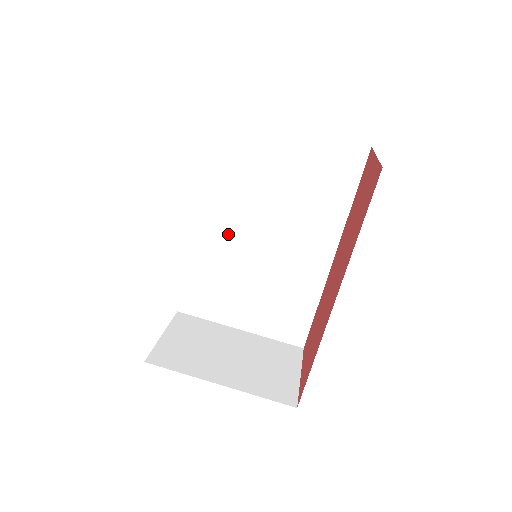
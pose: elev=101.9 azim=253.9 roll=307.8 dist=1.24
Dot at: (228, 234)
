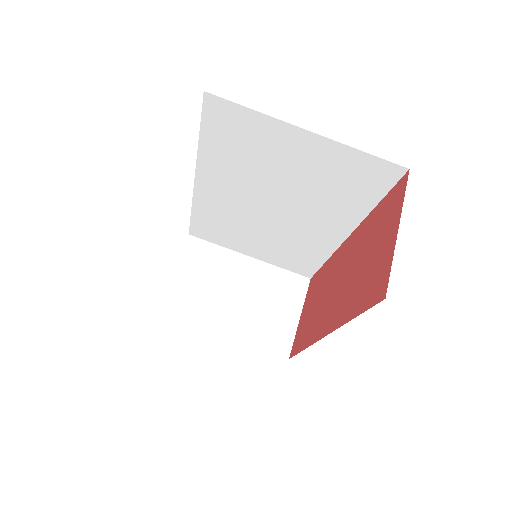
Dot at: (233, 199)
